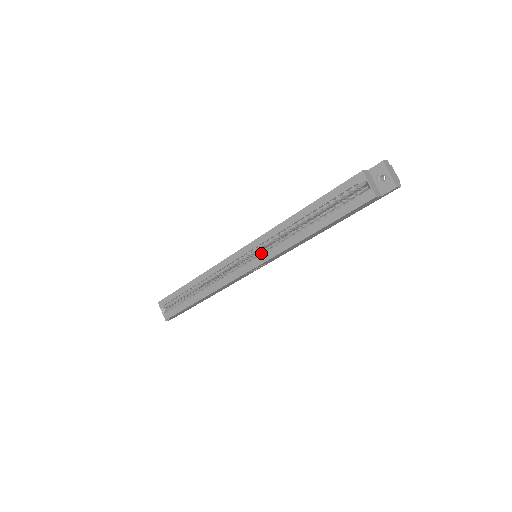
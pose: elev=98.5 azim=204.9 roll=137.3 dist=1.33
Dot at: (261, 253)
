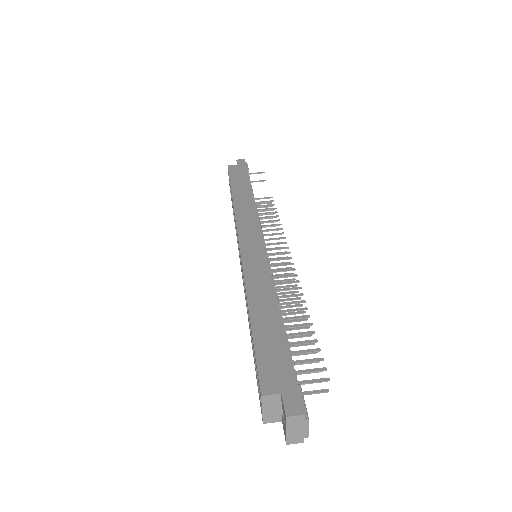
Dot at: occluded
